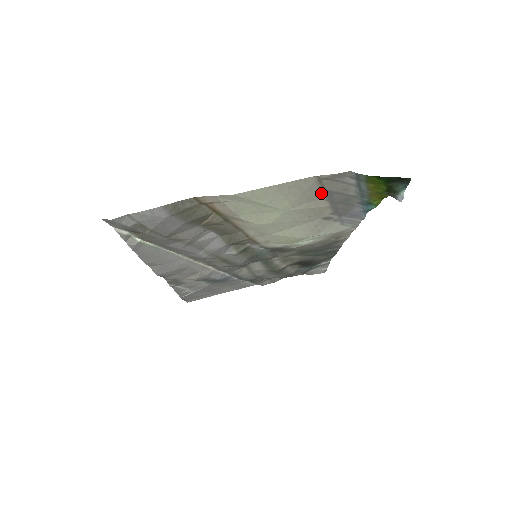
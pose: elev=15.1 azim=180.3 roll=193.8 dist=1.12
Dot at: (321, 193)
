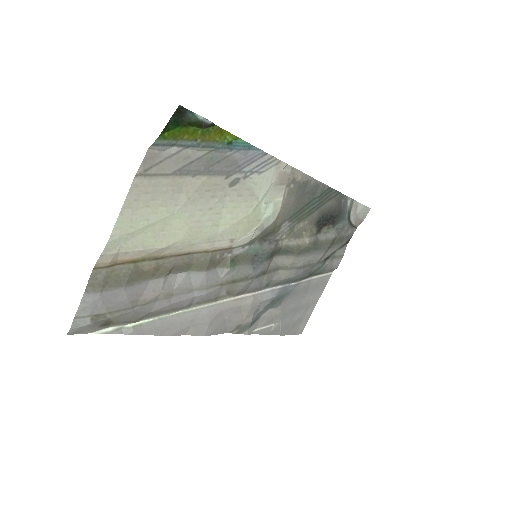
Dot at: (175, 178)
